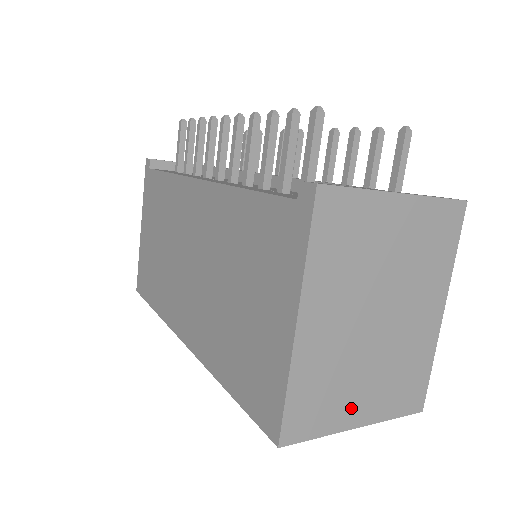
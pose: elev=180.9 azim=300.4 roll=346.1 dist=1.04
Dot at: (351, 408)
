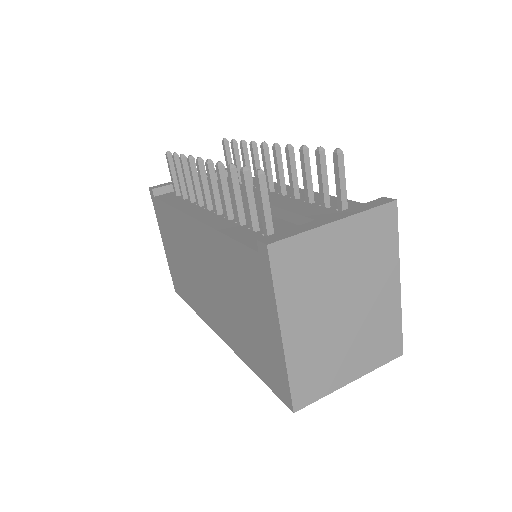
Dot at: (342, 372)
